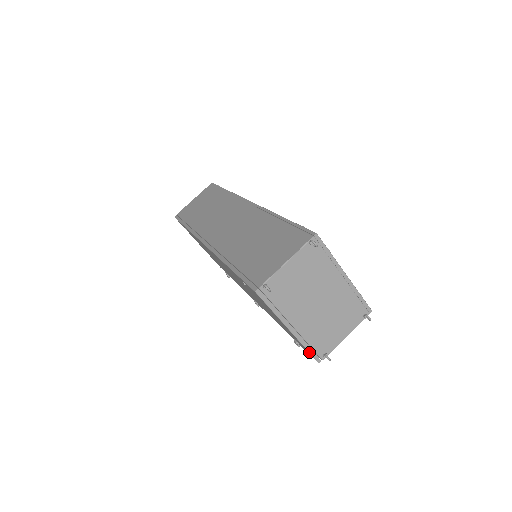
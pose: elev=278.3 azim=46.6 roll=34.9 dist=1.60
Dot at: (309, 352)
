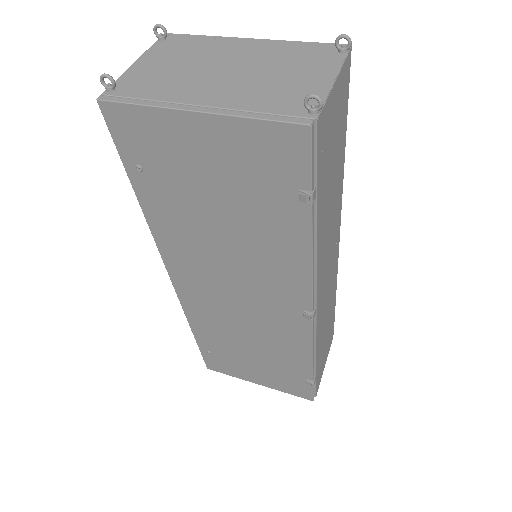
Dot at: (269, 120)
